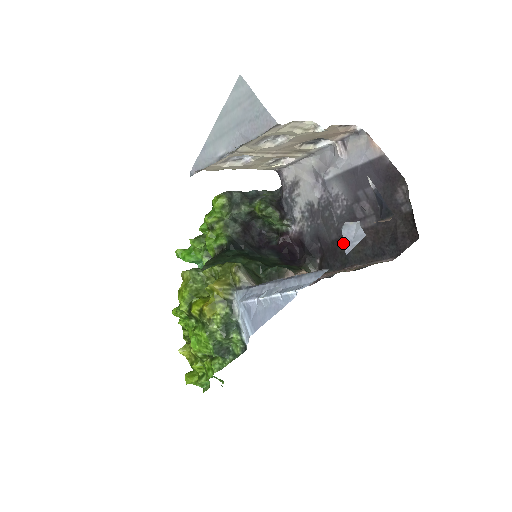
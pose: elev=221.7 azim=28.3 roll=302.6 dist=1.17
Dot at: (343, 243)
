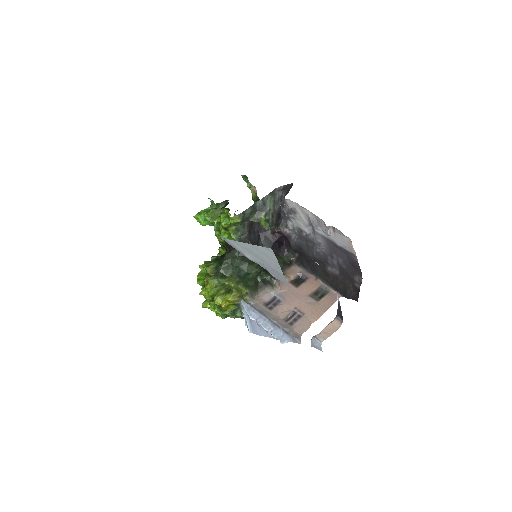
Dot at: (315, 264)
